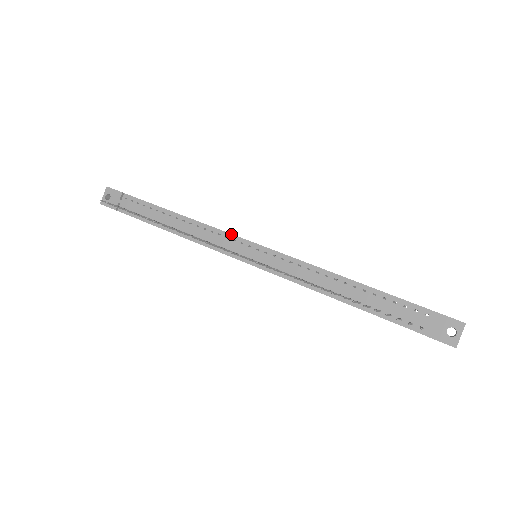
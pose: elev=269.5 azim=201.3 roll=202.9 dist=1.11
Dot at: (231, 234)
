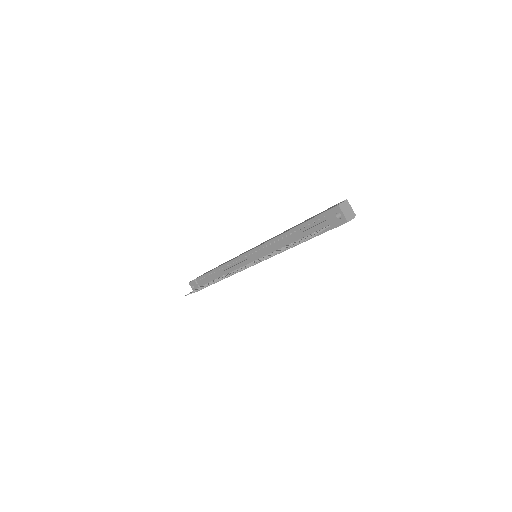
Dot at: (236, 258)
